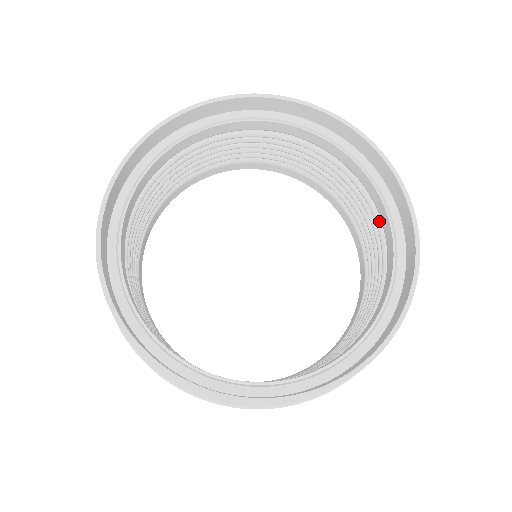
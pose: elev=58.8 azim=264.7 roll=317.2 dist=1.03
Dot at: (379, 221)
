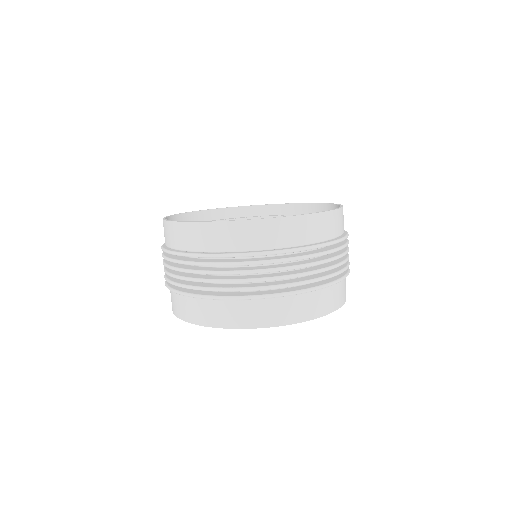
Dot at: occluded
